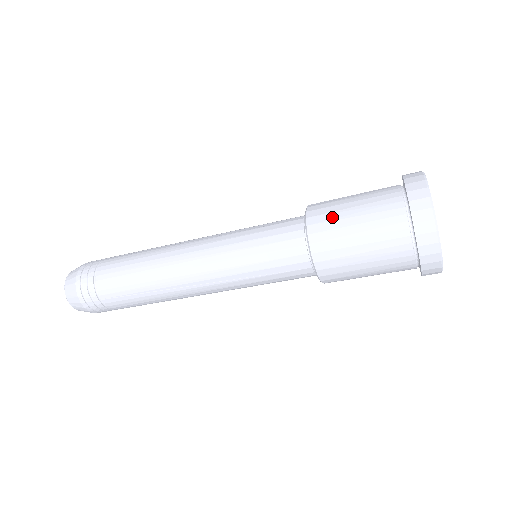
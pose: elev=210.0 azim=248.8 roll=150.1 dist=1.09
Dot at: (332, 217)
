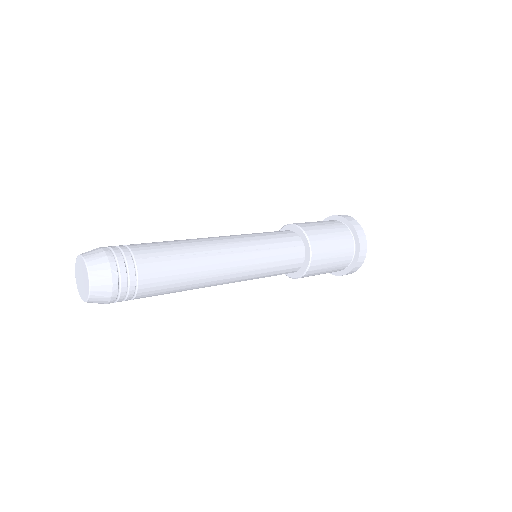
Dot at: (324, 257)
